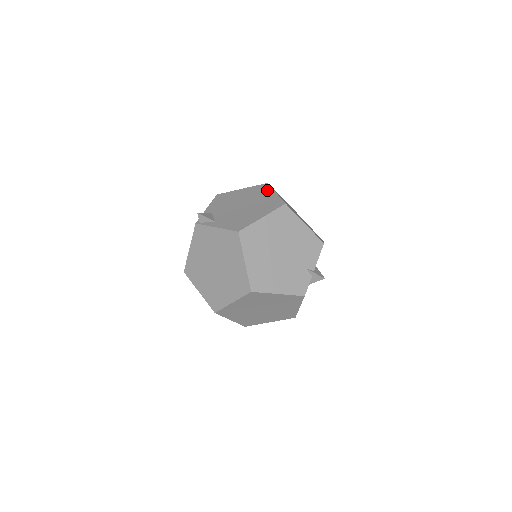
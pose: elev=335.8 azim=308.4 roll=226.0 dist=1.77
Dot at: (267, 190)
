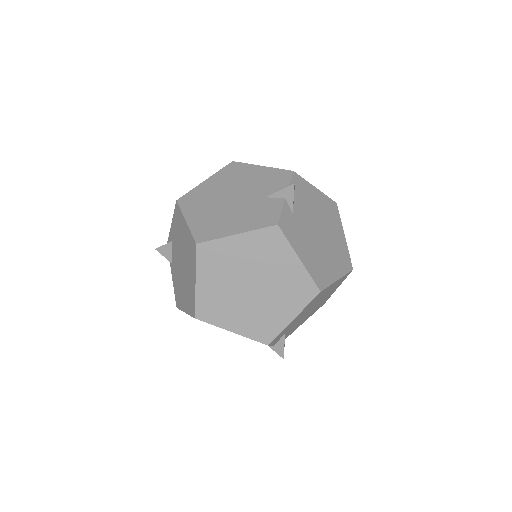
Dot at: (193, 264)
